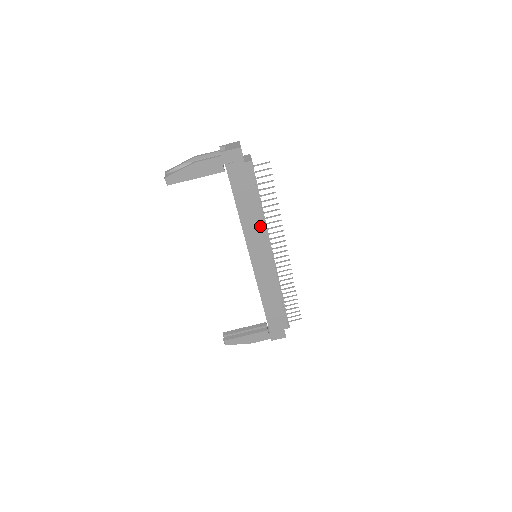
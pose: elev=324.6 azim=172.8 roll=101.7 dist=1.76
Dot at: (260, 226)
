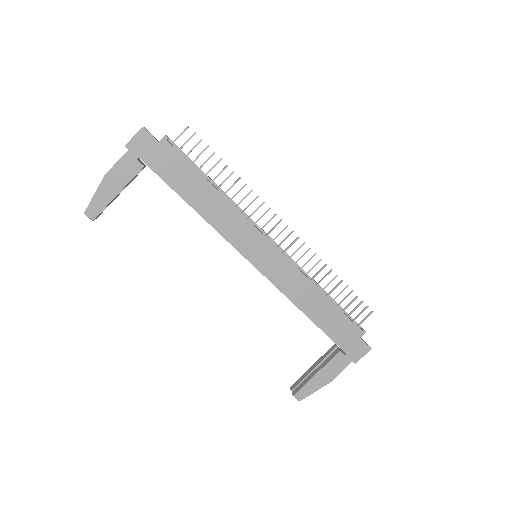
Dot at: (230, 211)
